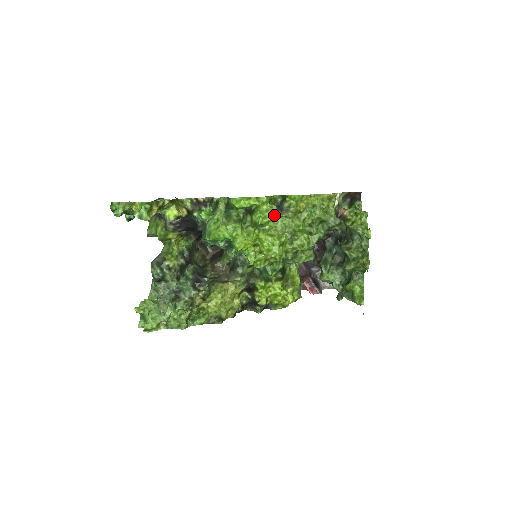
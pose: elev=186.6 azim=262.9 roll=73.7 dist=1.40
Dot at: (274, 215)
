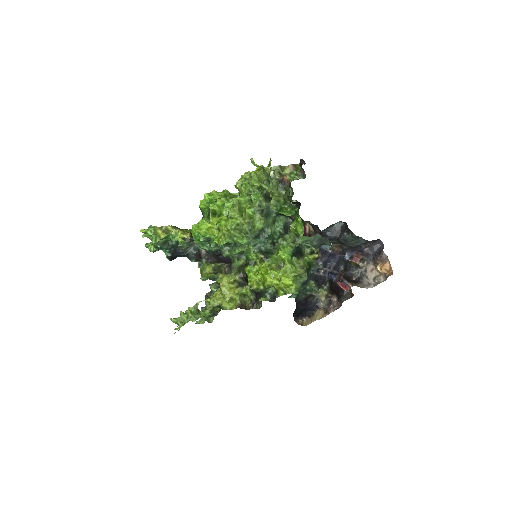
Dot at: (227, 202)
